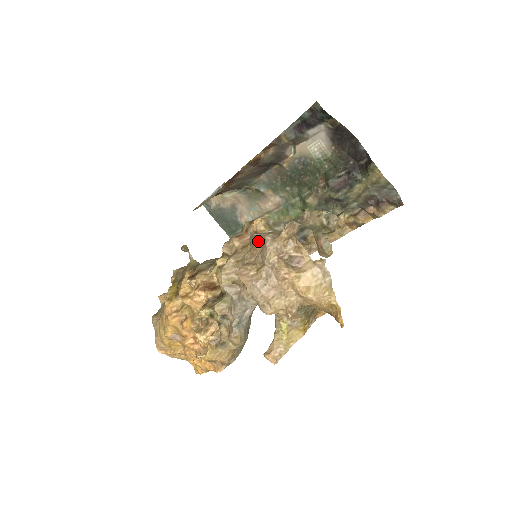
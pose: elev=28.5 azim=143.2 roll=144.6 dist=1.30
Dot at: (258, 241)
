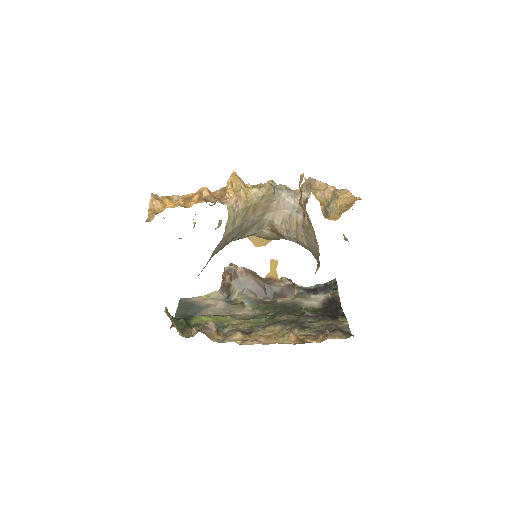
Dot at: occluded
